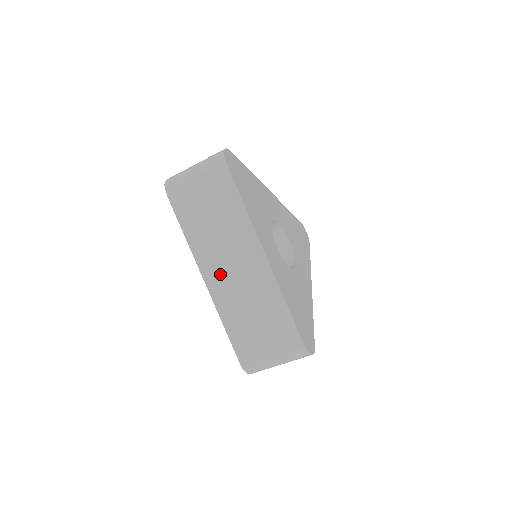
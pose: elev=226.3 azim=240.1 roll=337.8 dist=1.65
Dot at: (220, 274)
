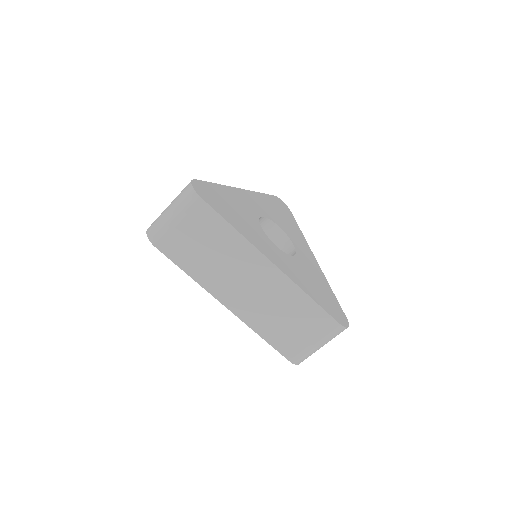
Dot at: (238, 296)
